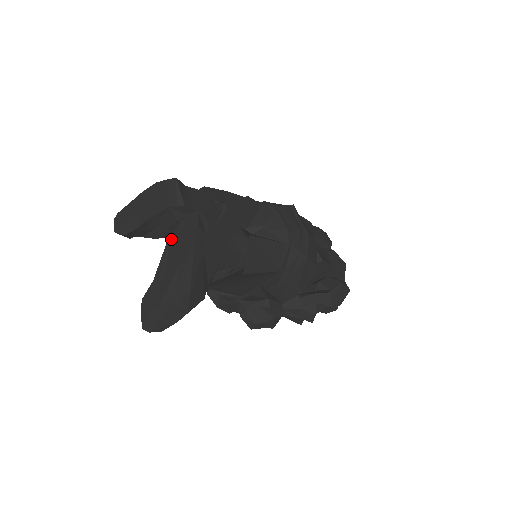
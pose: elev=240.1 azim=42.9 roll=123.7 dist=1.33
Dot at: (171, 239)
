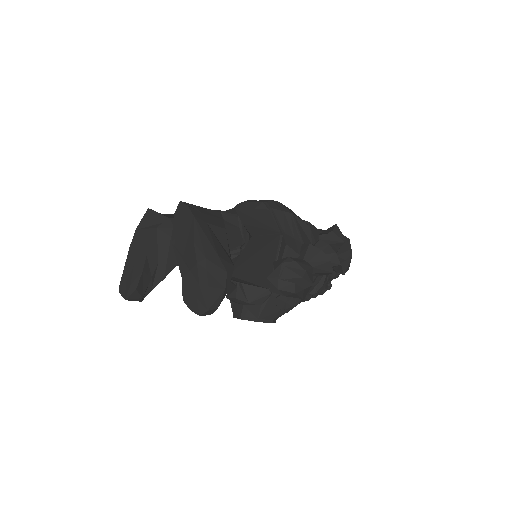
Dot at: (174, 240)
